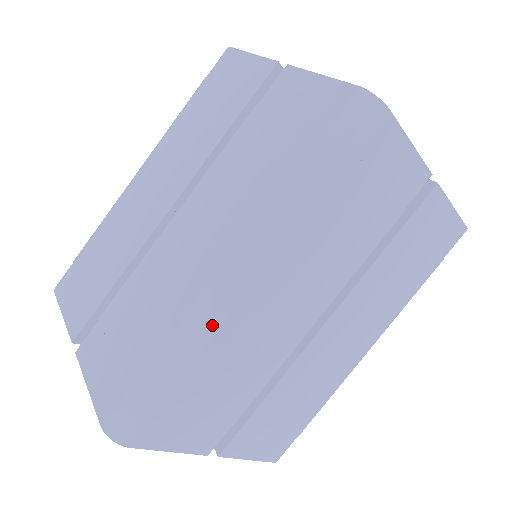
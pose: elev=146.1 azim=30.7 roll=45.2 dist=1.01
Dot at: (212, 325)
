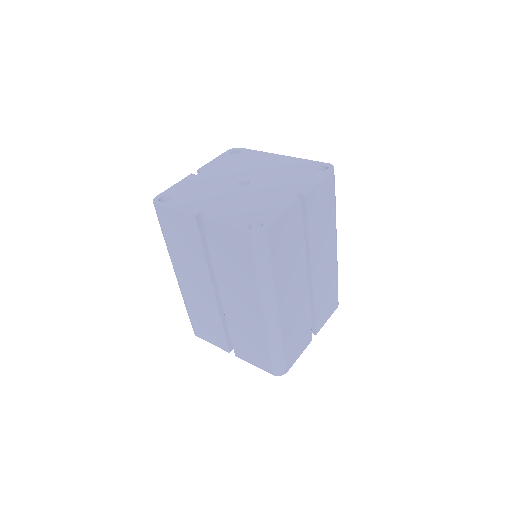
Dot at: (278, 330)
